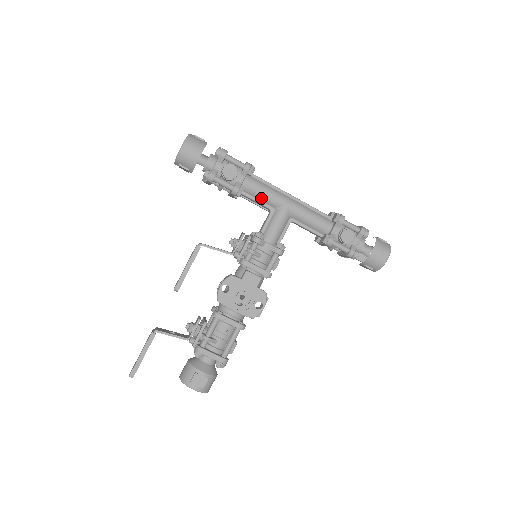
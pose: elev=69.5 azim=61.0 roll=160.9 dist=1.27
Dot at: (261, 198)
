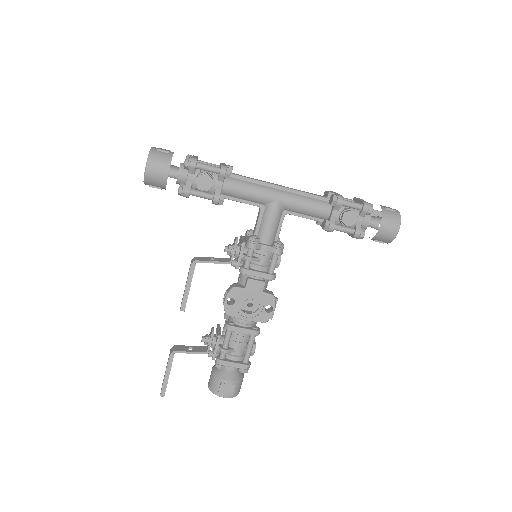
Dot at: (246, 198)
